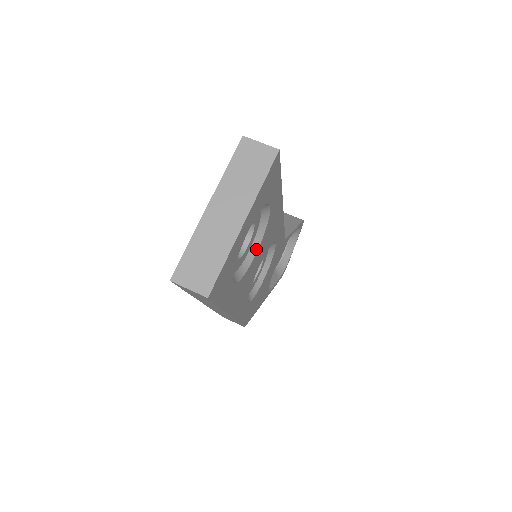
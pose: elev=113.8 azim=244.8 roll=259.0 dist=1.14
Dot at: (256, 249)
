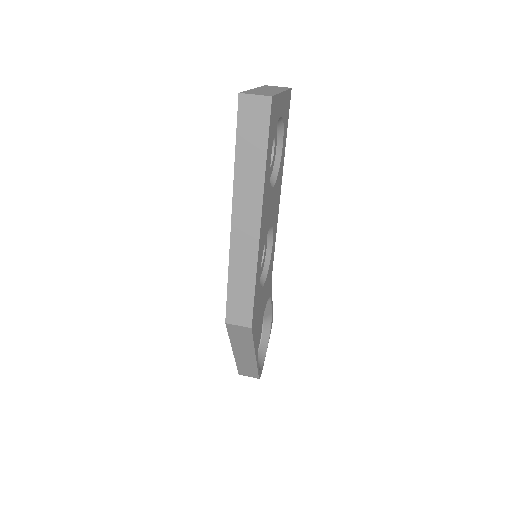
Dot at: (273, 183)
